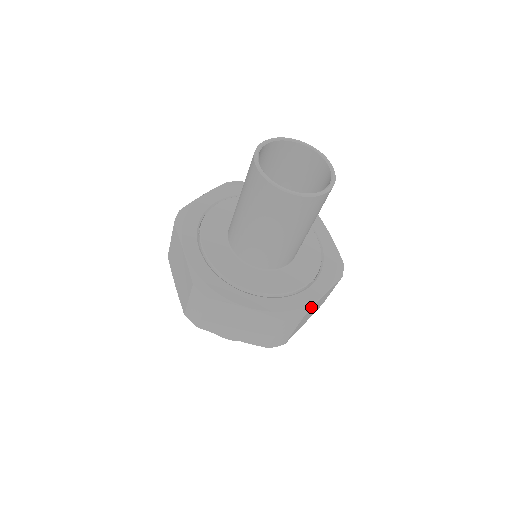
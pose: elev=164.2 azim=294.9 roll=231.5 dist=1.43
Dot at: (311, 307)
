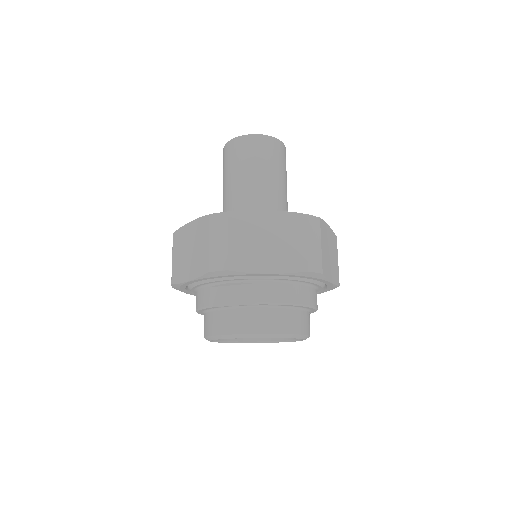
Dot at: (243, 210)
